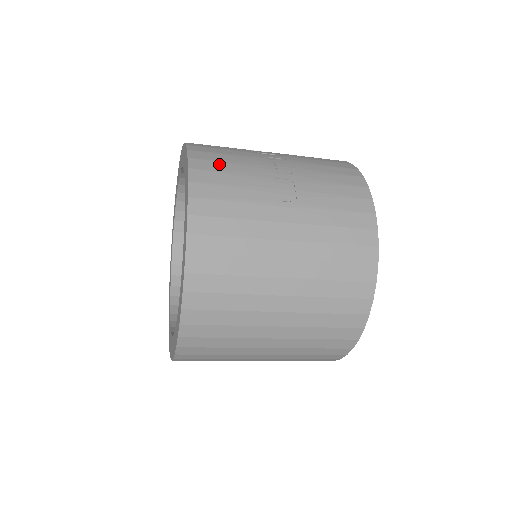
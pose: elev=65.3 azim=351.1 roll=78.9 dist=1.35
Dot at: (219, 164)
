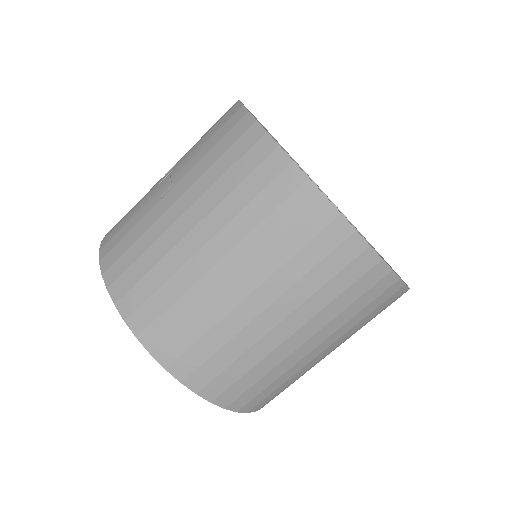
Dot at: (123, 217)
